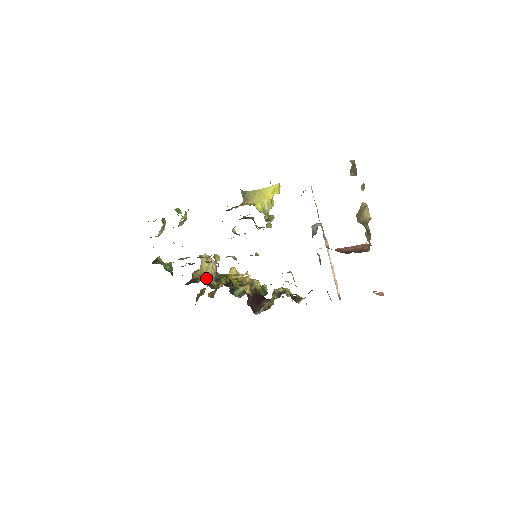
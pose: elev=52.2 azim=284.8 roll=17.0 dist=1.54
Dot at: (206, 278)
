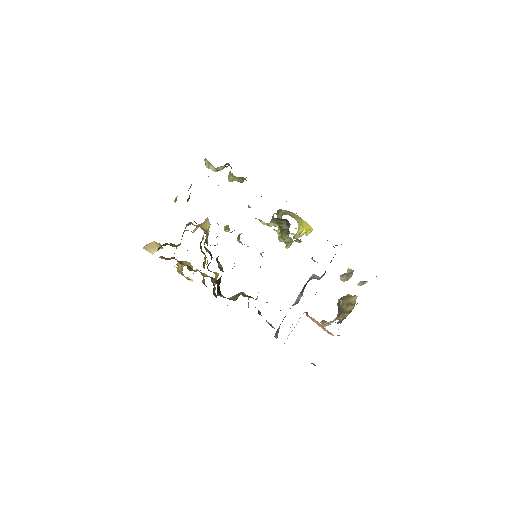
Dot at: occluded
